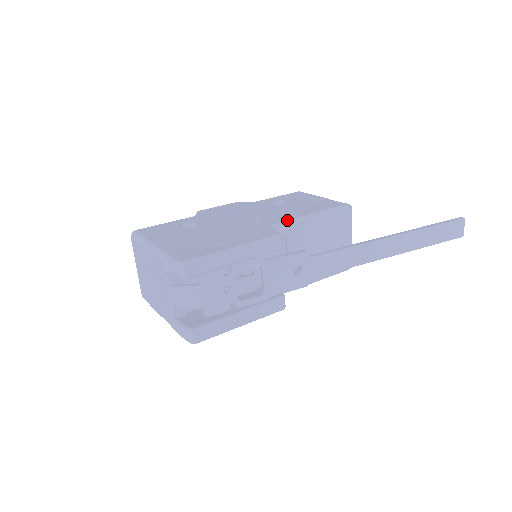
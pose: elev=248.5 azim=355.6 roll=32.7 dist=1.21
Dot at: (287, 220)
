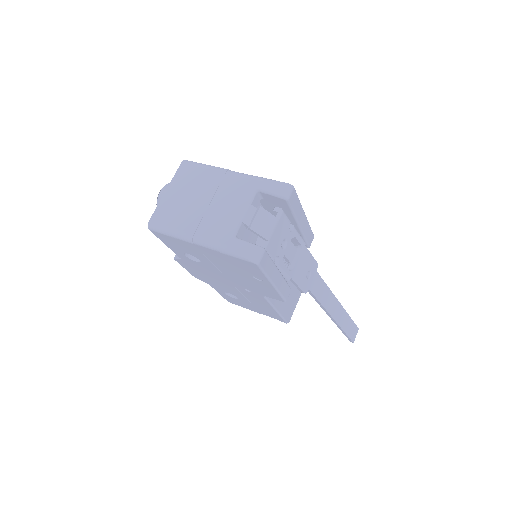
Dot at: occluded
